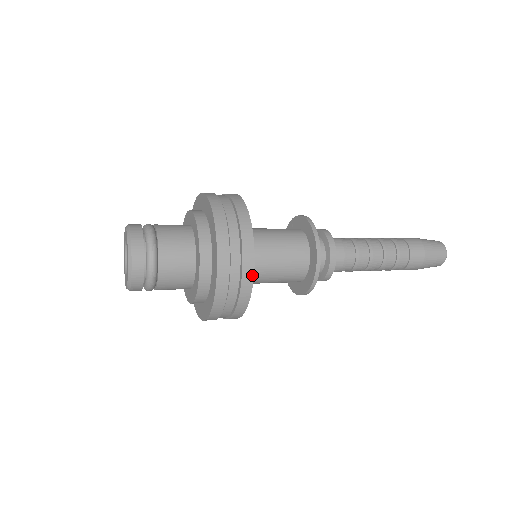
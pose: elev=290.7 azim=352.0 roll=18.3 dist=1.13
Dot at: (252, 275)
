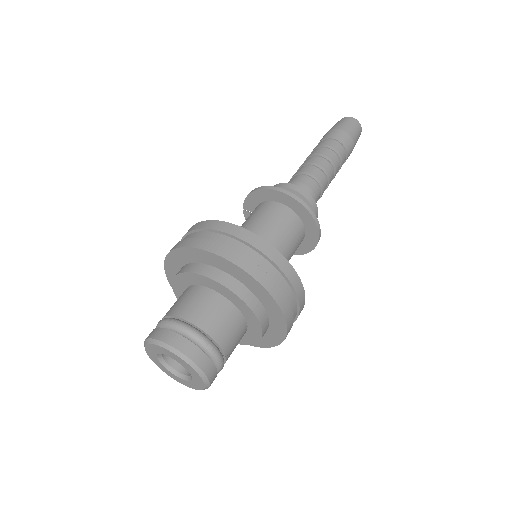
Dot at: (281, 256)
